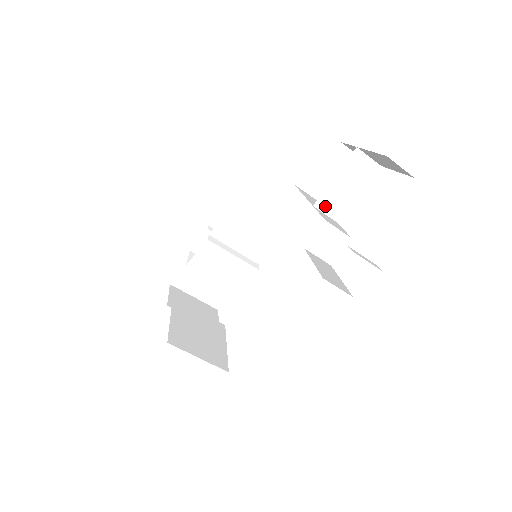
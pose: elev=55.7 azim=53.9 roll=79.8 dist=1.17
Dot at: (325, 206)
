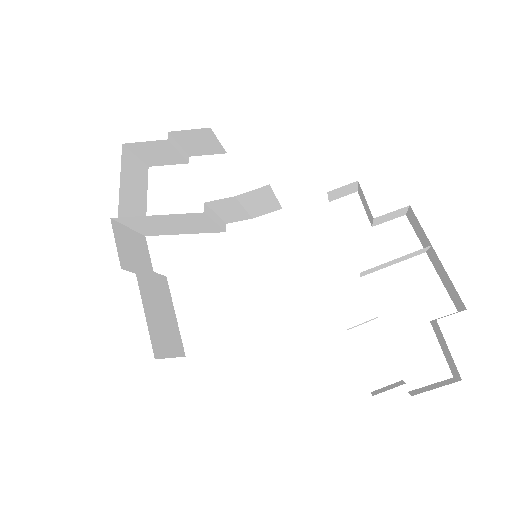
Dot at: (367, 271)
